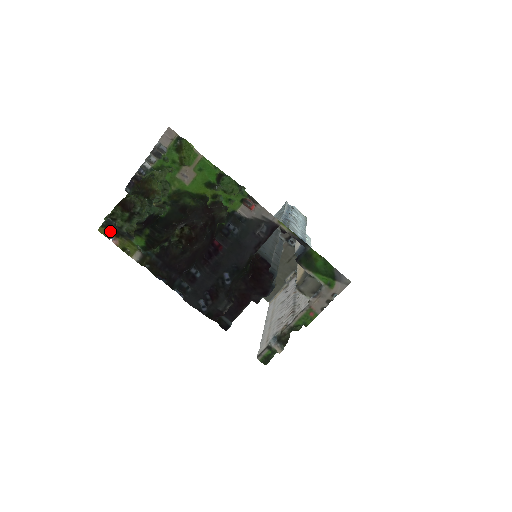
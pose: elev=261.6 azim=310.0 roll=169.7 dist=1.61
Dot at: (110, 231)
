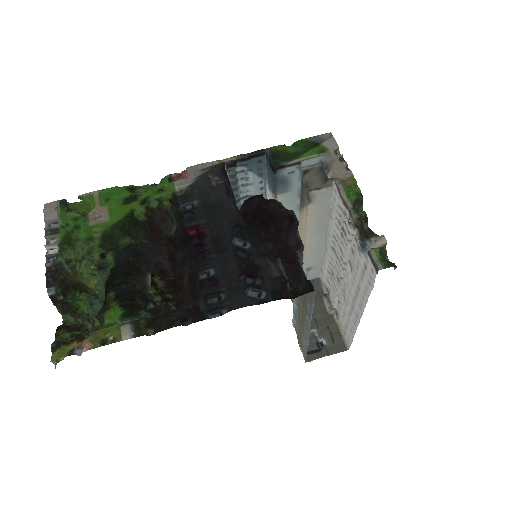
Dot at: (68, 344)
